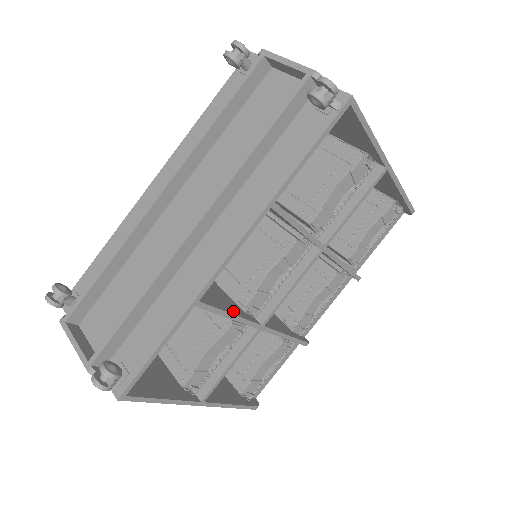
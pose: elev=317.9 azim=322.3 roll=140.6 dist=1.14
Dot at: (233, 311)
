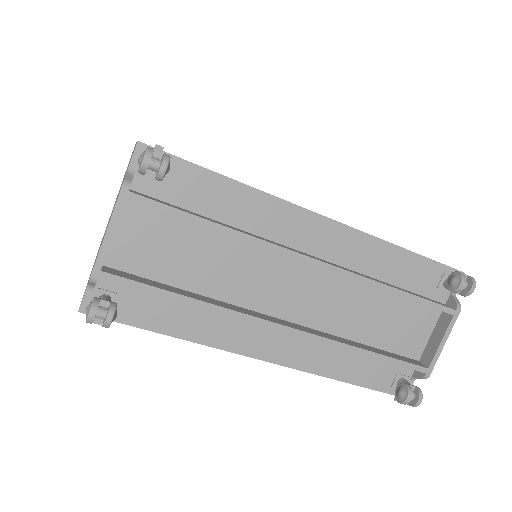
Dot at: occluded
